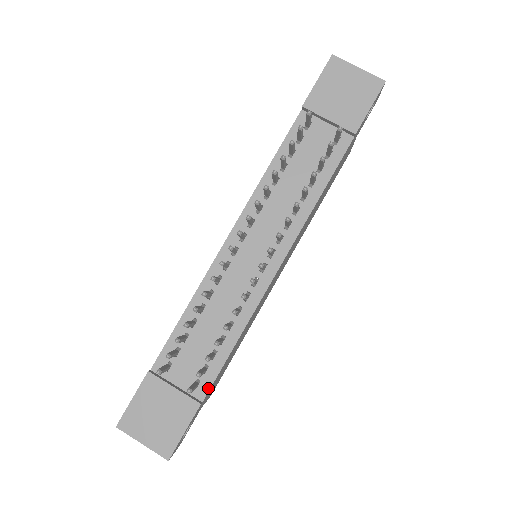
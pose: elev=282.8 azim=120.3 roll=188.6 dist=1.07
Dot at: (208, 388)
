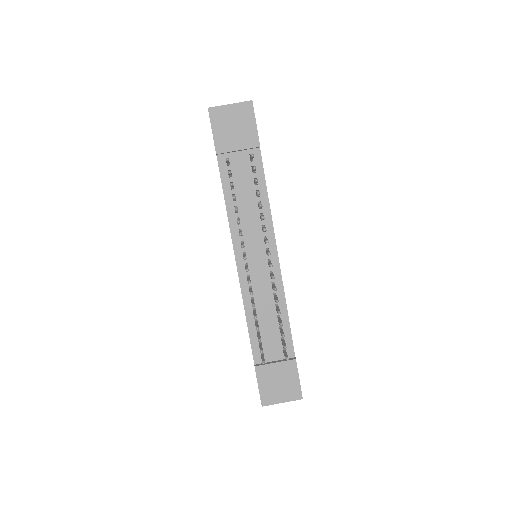
Dot at: (292, 348)
